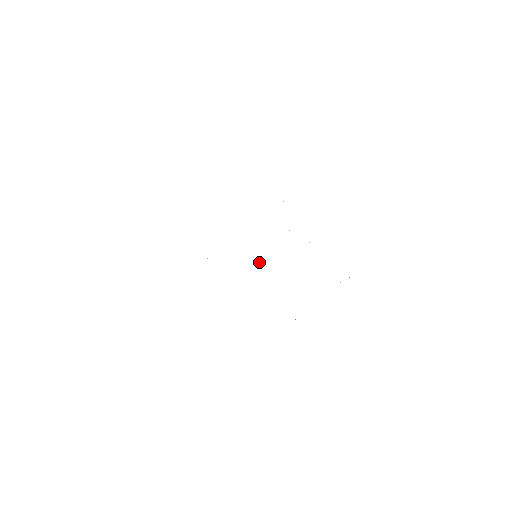
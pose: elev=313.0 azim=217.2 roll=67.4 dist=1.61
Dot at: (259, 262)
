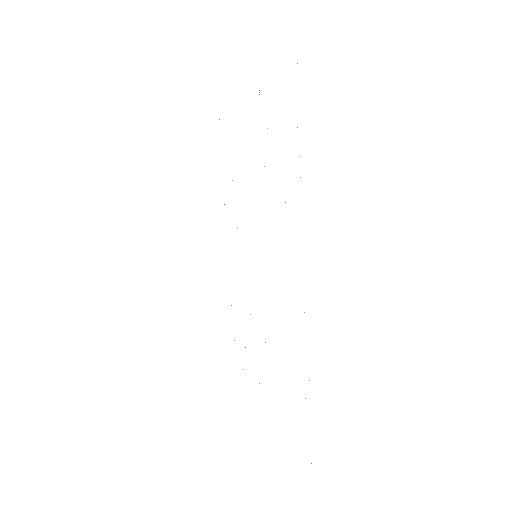
Dot at: occluded
